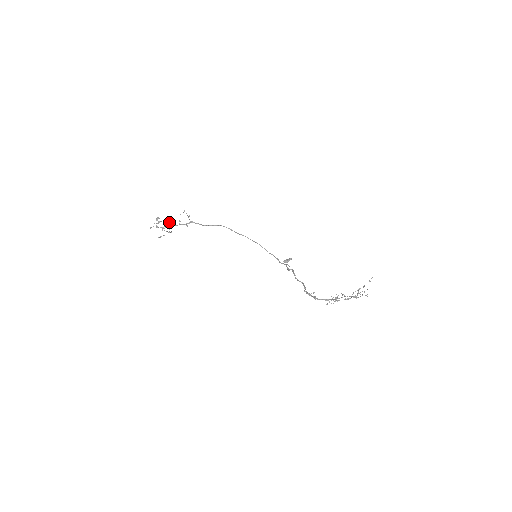
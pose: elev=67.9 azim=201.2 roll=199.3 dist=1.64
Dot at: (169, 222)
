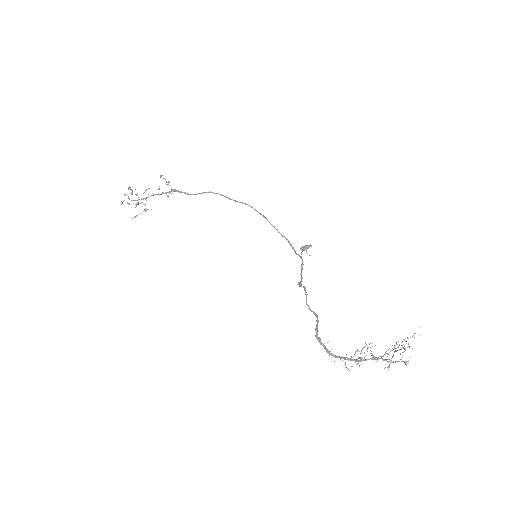
Dot at: (145, 190)
